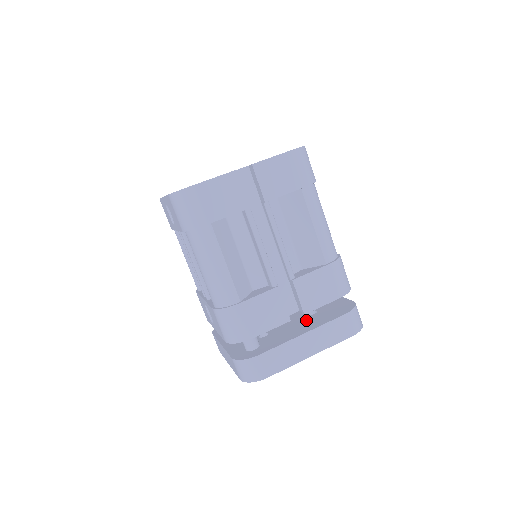
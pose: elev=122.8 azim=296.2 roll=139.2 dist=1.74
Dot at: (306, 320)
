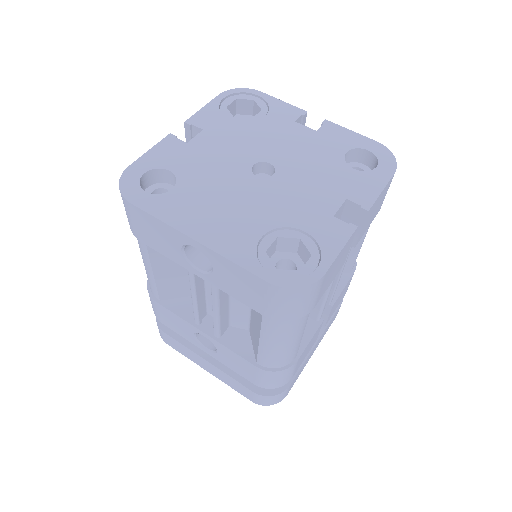
Dot at: occluded
